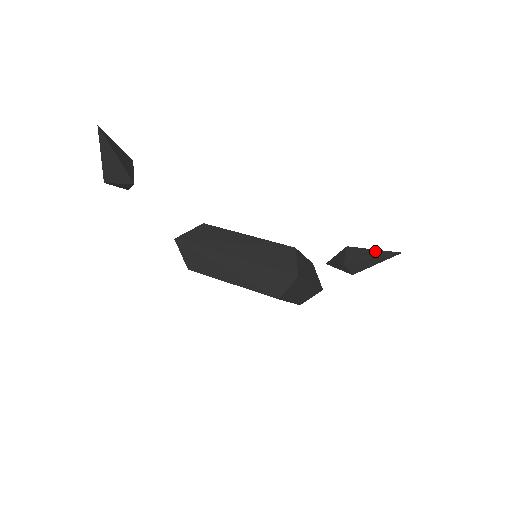
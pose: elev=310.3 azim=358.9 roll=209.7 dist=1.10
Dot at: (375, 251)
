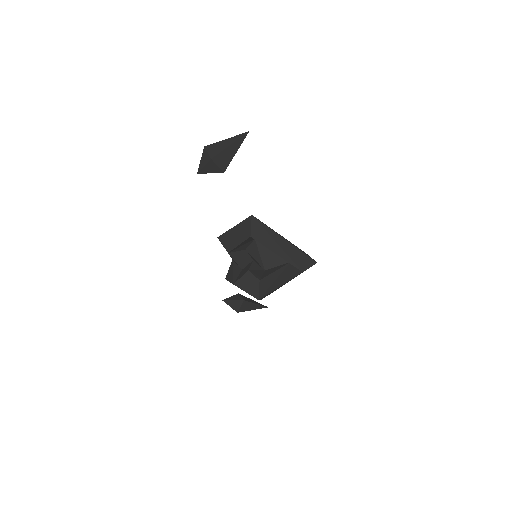
Dot at: (255, 301)
